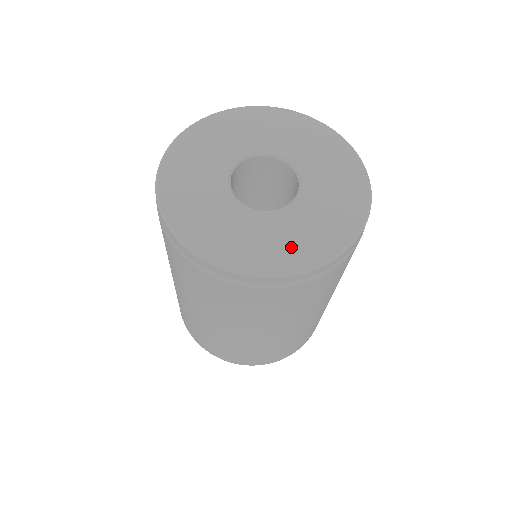
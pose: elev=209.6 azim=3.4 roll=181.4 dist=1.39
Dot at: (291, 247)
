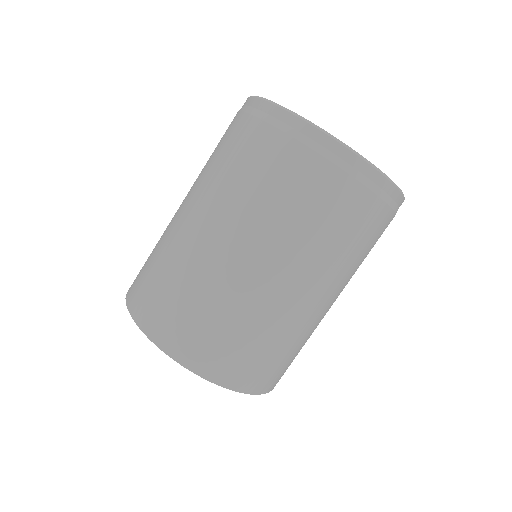
Dot at: occluded
